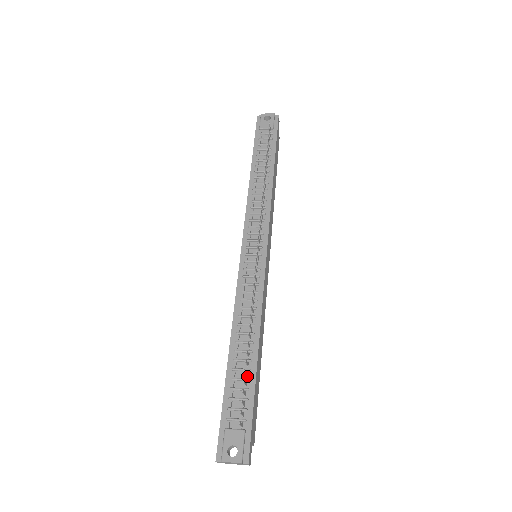
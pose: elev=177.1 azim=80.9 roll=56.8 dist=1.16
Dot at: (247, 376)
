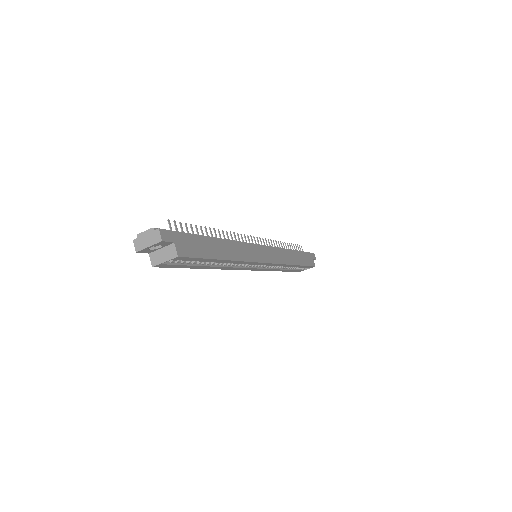
Dot at: occluded
